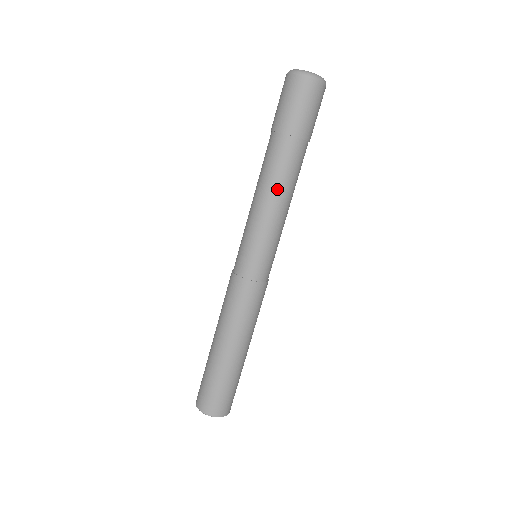
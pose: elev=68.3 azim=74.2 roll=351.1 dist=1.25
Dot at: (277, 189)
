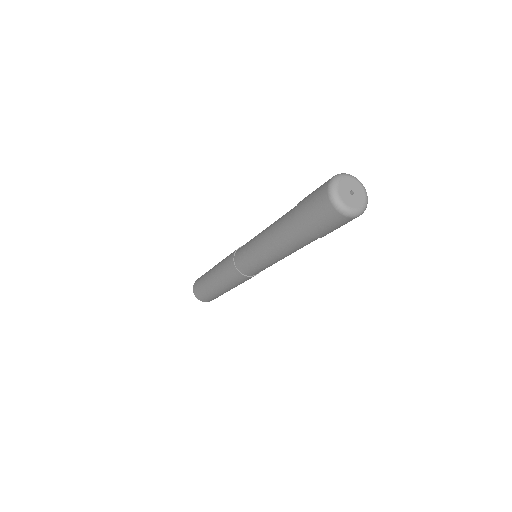
Dot at: (280, 251)
